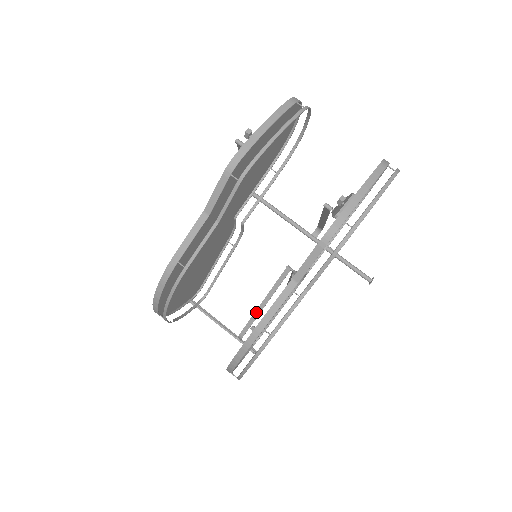
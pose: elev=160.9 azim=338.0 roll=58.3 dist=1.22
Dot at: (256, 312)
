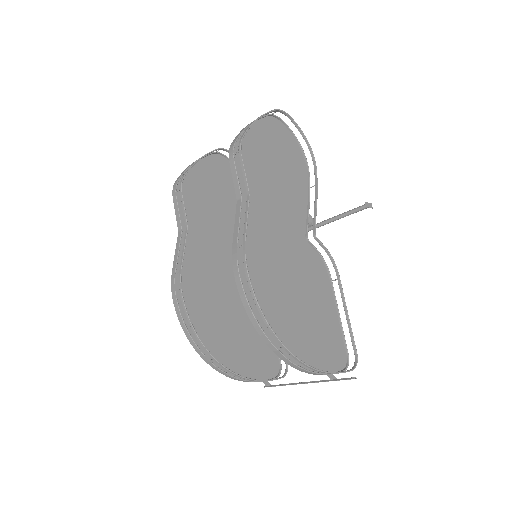
Dot at: occluded
